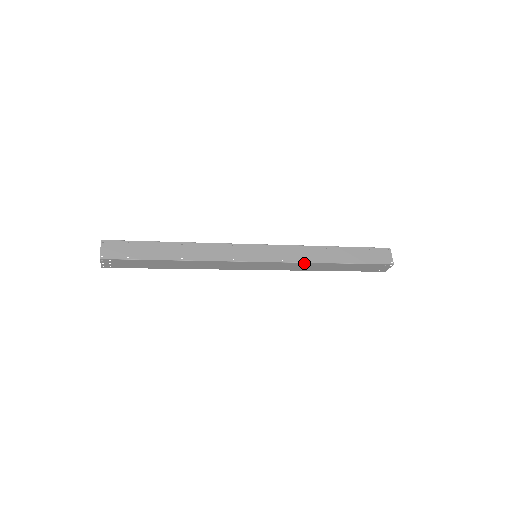
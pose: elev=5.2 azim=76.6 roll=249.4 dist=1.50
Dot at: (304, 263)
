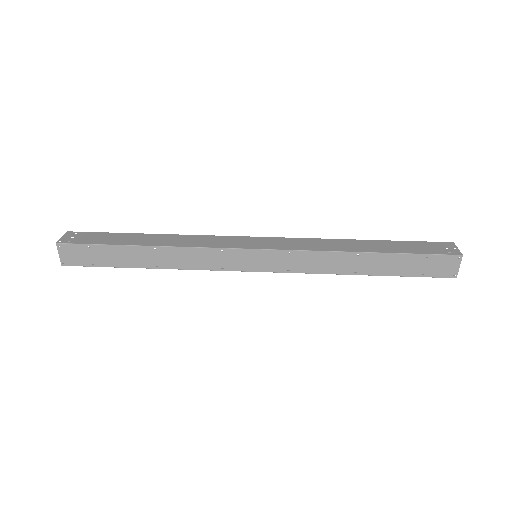
Dot at: (320, 272)
